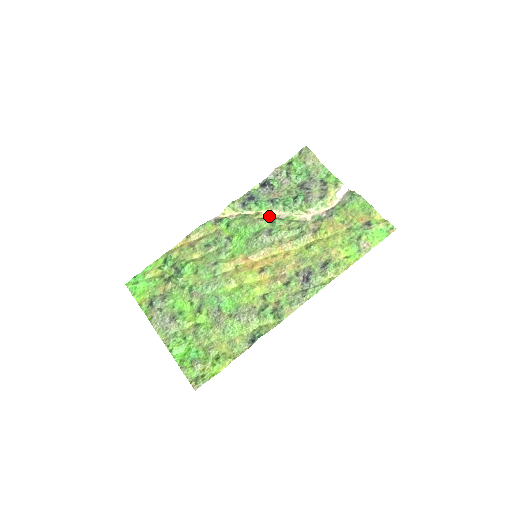
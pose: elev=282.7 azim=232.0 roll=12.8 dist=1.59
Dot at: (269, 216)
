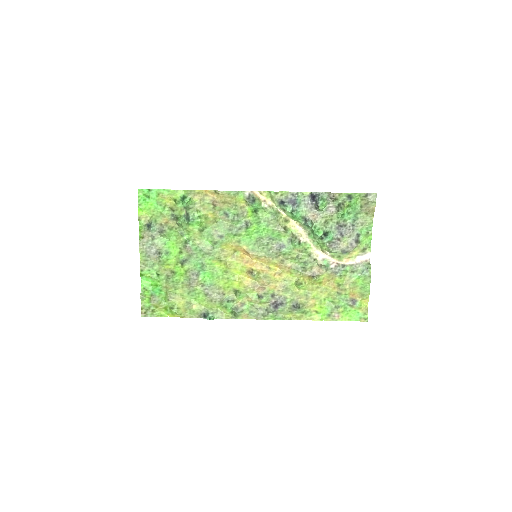
Dot at: (293, 229)
